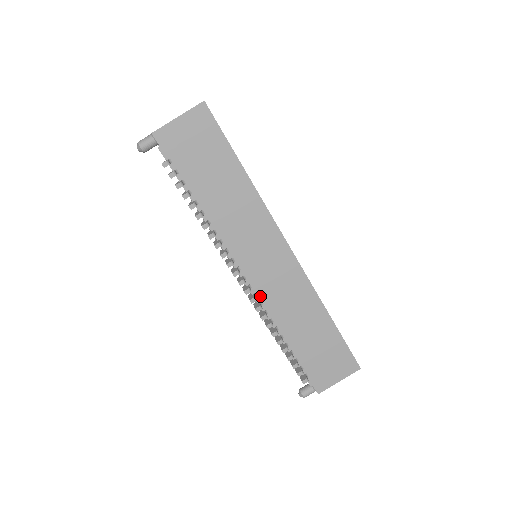
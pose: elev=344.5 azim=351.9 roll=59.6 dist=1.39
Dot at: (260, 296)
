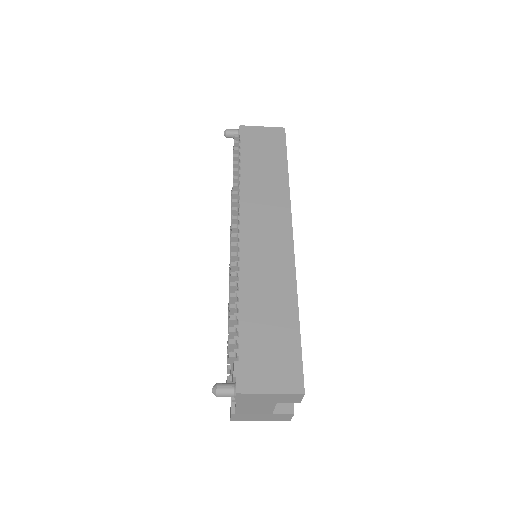
Dot at: (242, 253)
